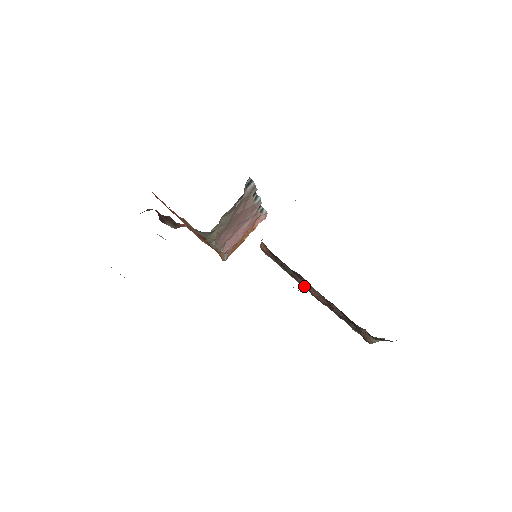
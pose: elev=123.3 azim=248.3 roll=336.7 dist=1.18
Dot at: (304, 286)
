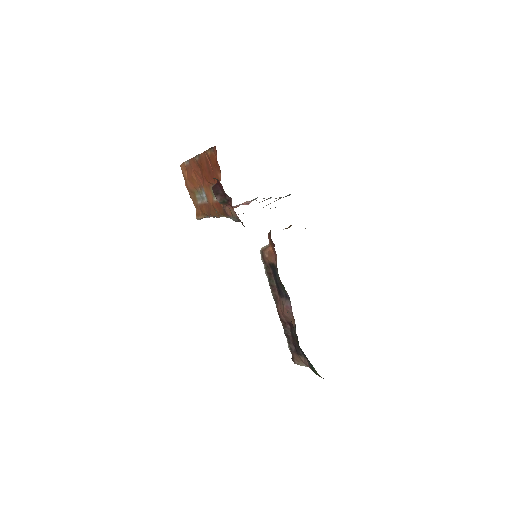
Dot at: (275, 299)
